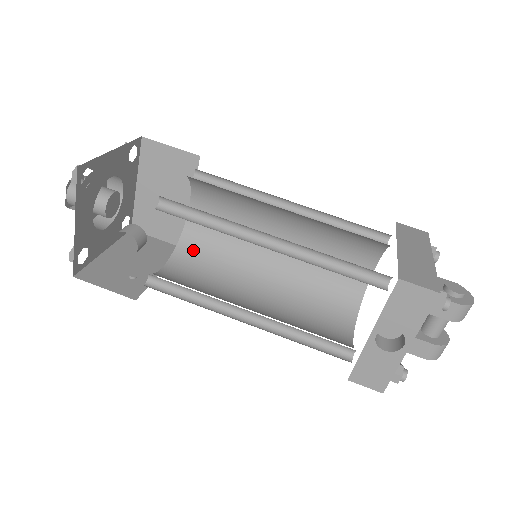
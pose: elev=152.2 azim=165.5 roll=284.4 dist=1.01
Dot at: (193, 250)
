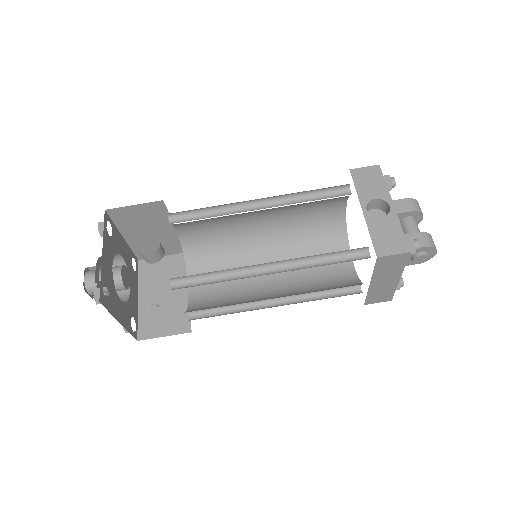
Dot at: (202, 308)
